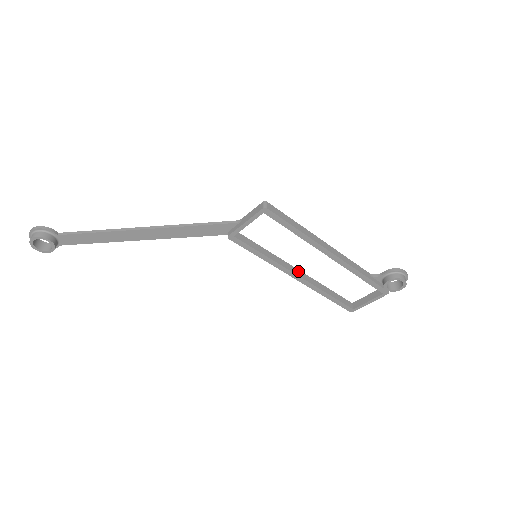
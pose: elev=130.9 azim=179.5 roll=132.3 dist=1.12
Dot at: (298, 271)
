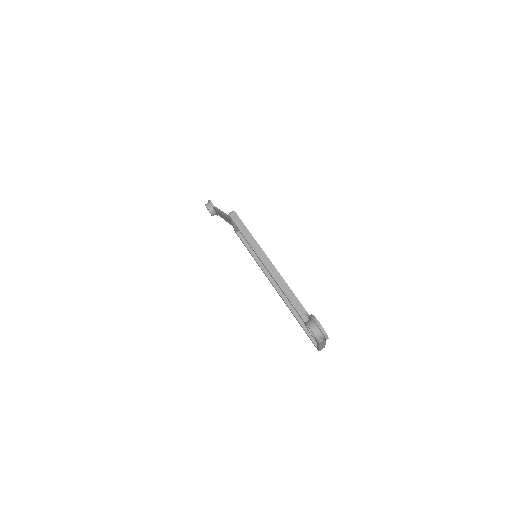
Dot at: occluded
